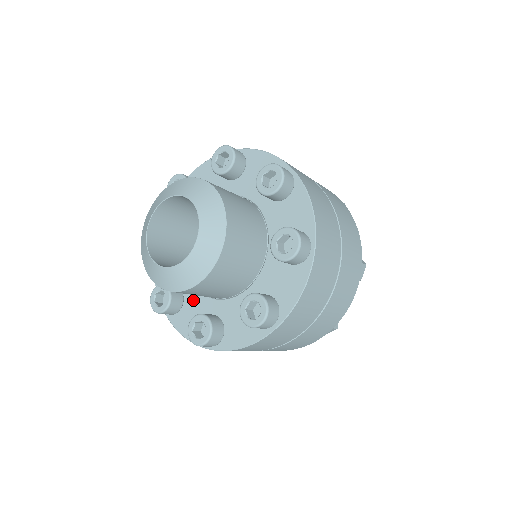
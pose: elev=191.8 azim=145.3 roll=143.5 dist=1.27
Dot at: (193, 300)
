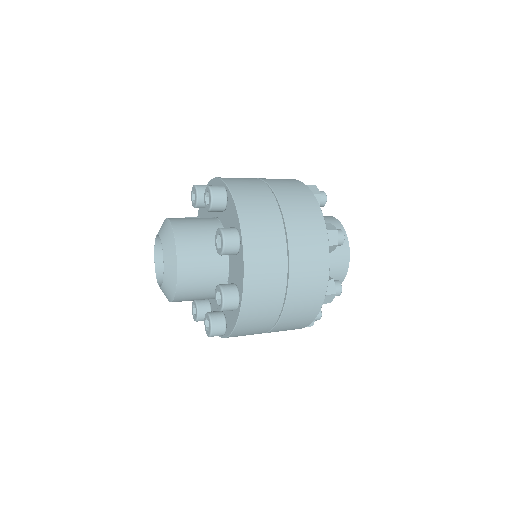
Dot at: occluded
